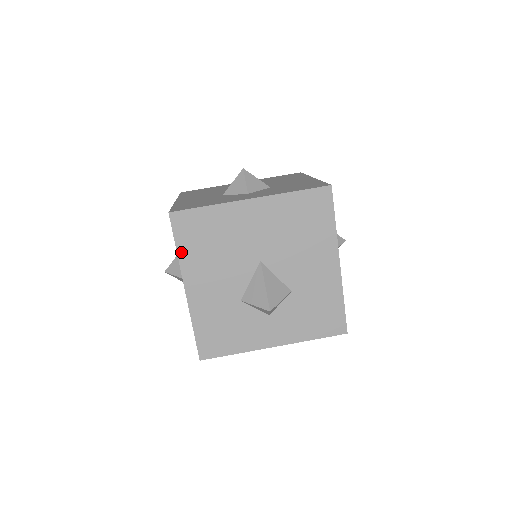
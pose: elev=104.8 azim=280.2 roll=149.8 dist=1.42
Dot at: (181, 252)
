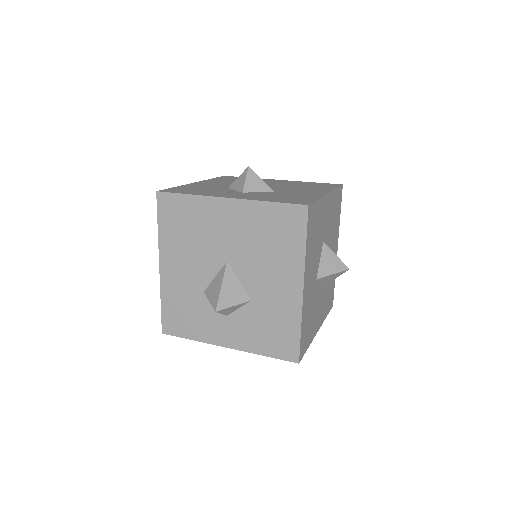
Dot at: (161, 230)
